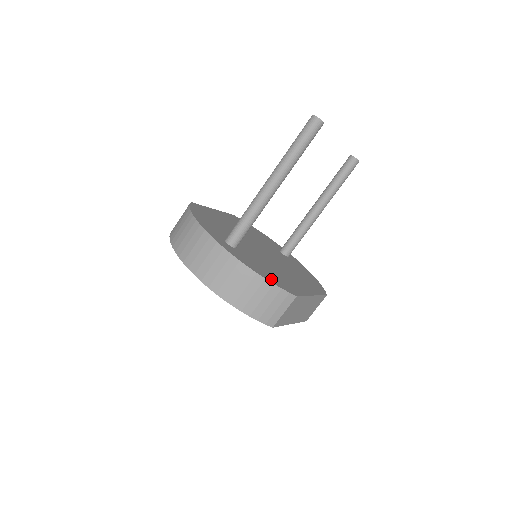
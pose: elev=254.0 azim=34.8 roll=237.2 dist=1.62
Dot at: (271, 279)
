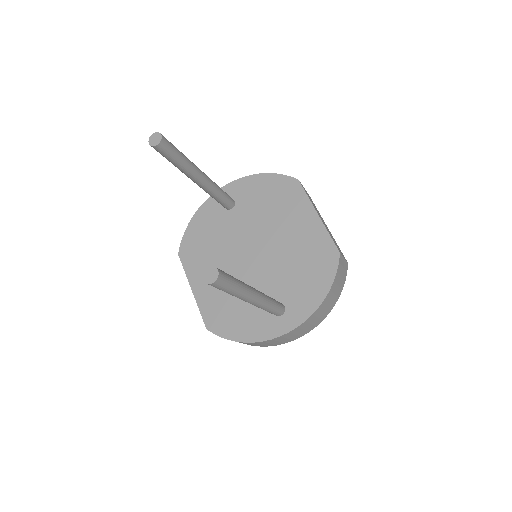
Dot at: (325, 280)
